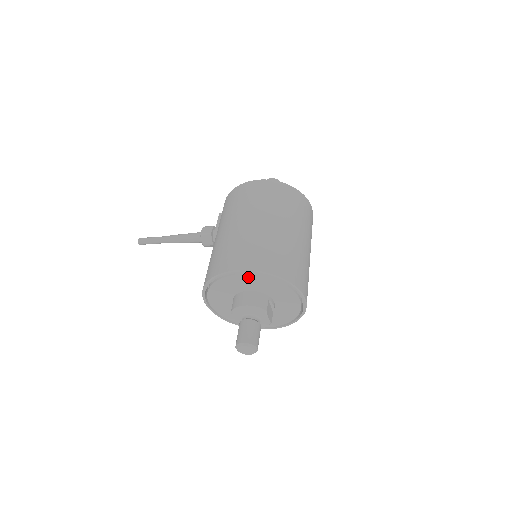
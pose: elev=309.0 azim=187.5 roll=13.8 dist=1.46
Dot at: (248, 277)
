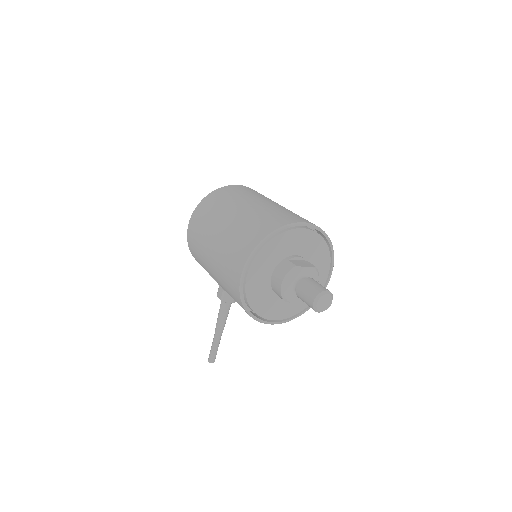
Dot at: (253, 270)
